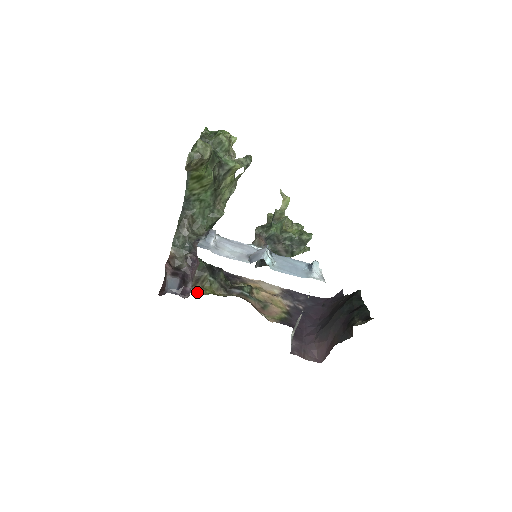
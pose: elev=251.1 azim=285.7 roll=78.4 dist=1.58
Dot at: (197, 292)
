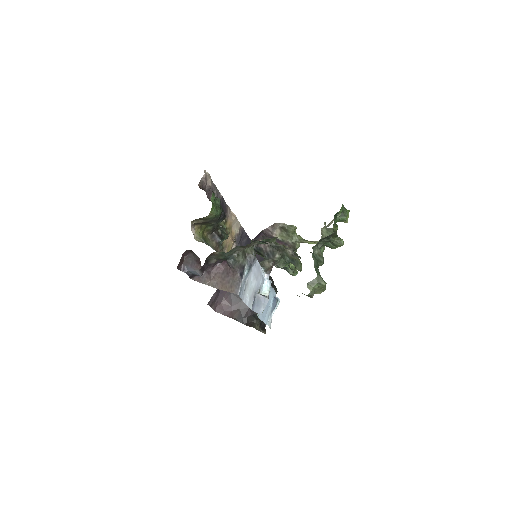
Dot at: (195, 231)
